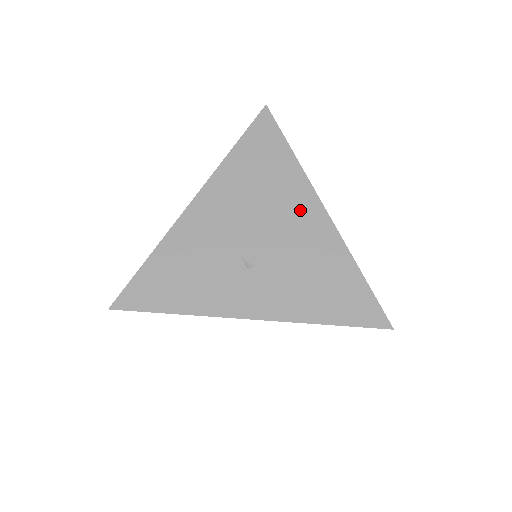
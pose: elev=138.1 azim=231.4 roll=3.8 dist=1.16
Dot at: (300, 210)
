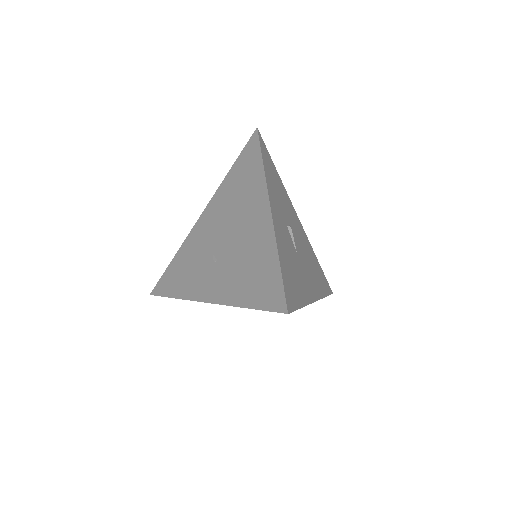
Dot at: (254, 210)
